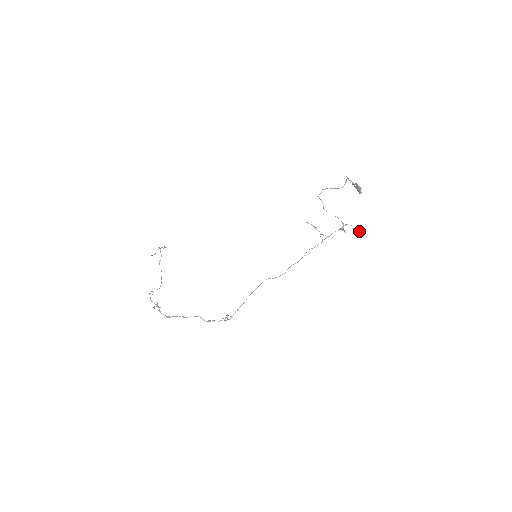
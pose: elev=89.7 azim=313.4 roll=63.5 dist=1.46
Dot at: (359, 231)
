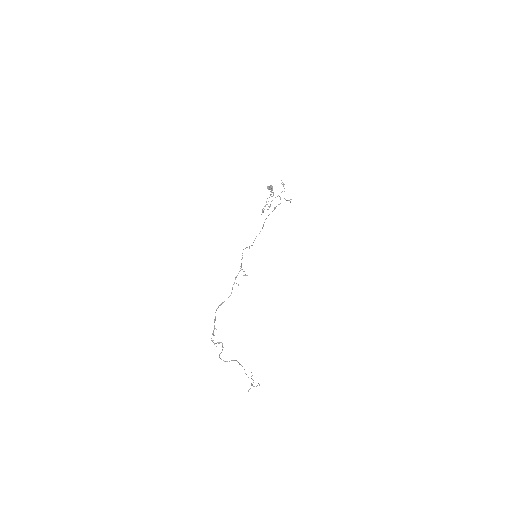
Dot at: (281, 183)
